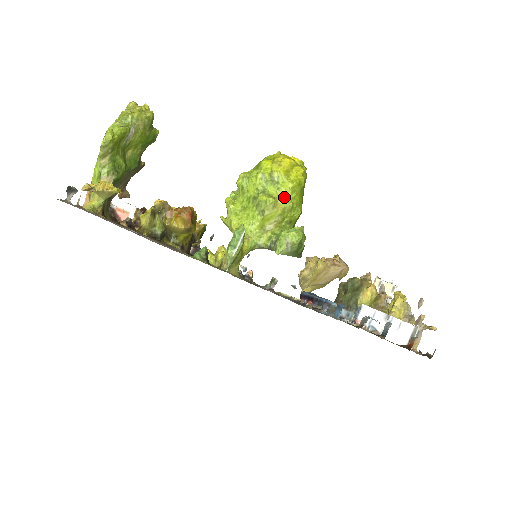
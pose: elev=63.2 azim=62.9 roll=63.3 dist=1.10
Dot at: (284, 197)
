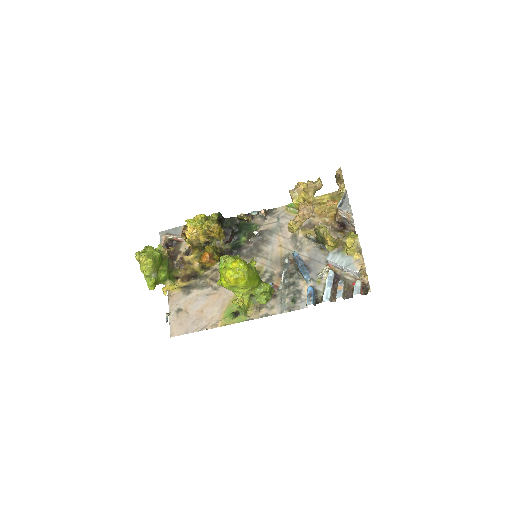
Dot at: (245, 289)
